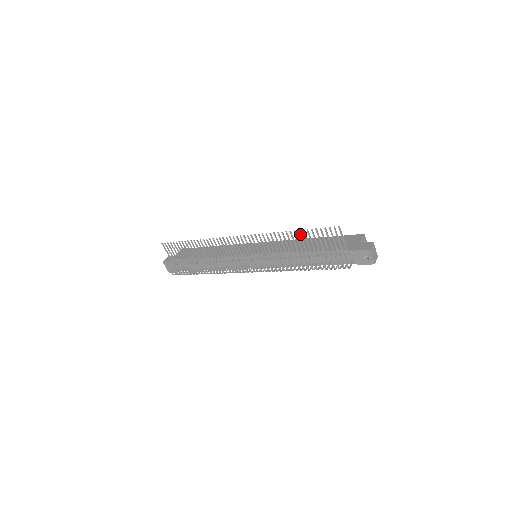
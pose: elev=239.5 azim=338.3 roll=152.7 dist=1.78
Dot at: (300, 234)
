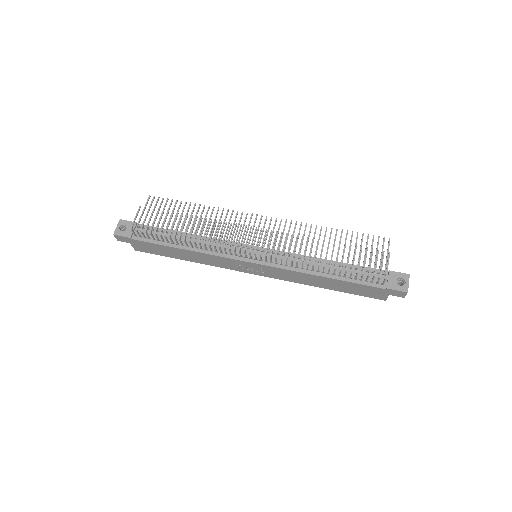
Dot at: occluded
